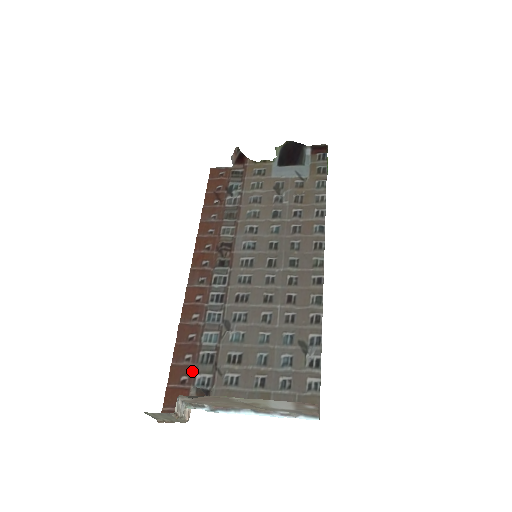
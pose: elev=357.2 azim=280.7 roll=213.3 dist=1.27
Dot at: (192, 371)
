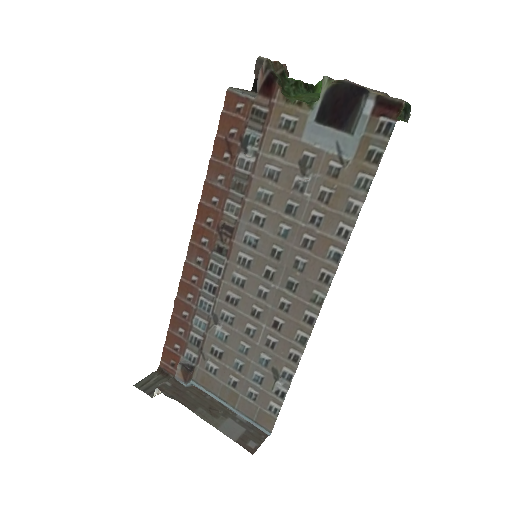
Dot at: (183, 344)
